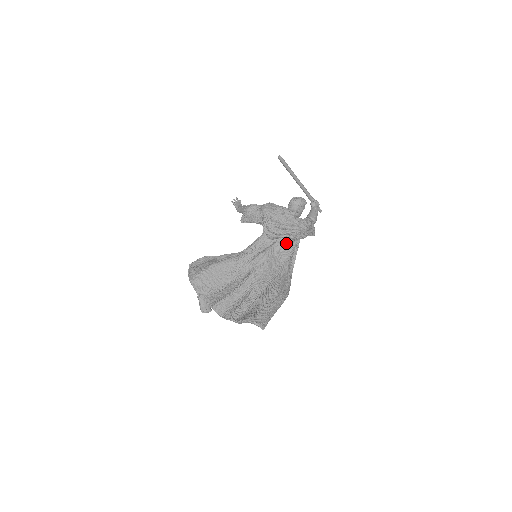
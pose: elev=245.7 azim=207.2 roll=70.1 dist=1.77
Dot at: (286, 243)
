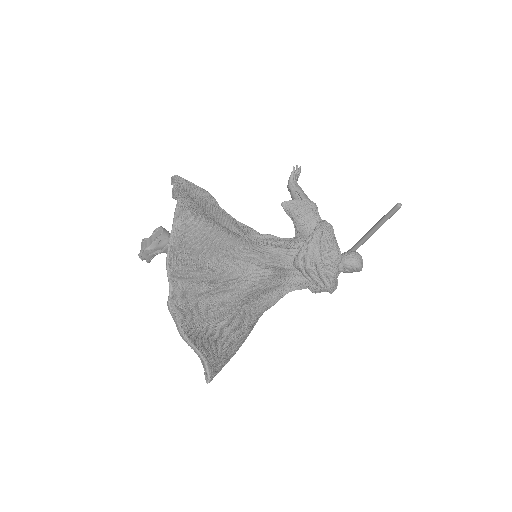
Dot at: (299, 282)
